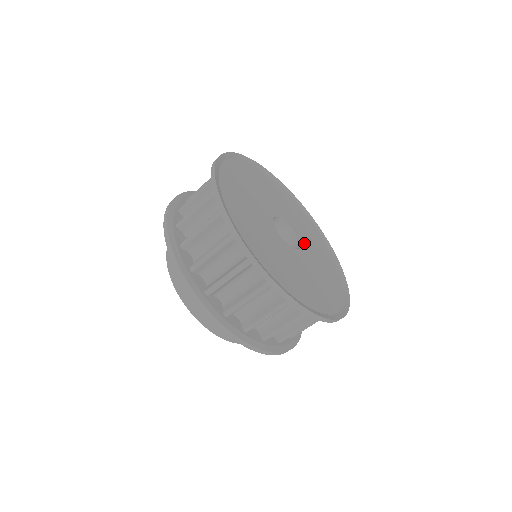
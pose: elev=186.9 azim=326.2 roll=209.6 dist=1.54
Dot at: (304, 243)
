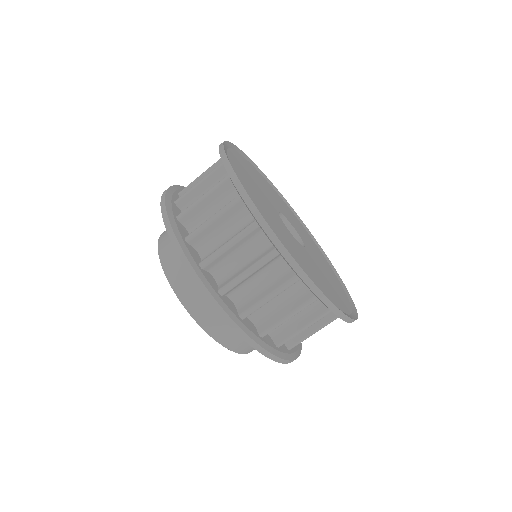
Dot at: (285, 215)
